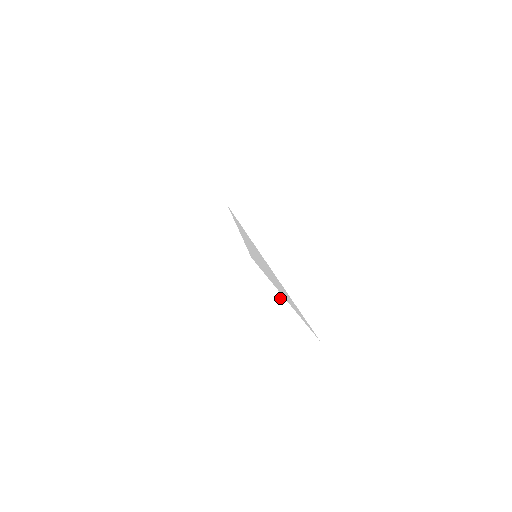
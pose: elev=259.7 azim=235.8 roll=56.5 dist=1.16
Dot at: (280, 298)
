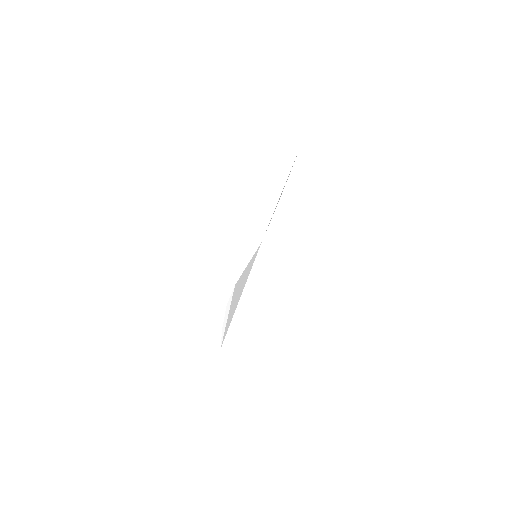
Dot at: (226, 312)
